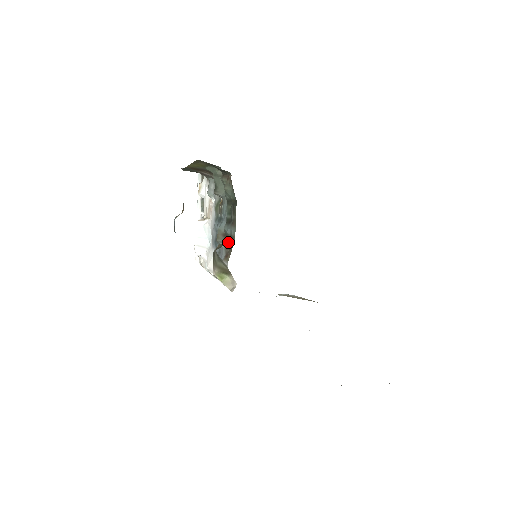
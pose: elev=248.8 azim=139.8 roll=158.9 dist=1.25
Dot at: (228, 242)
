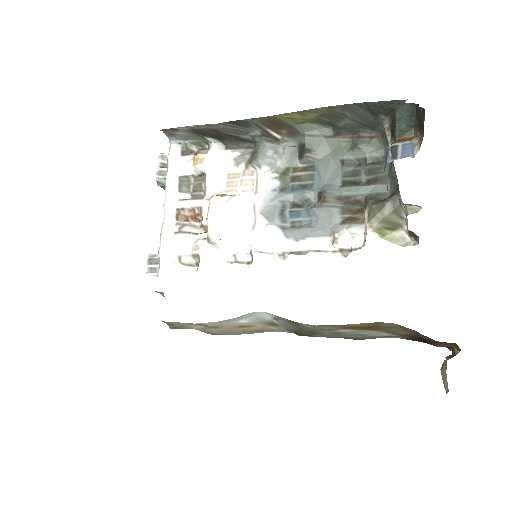
Dot at: (378, 199)
